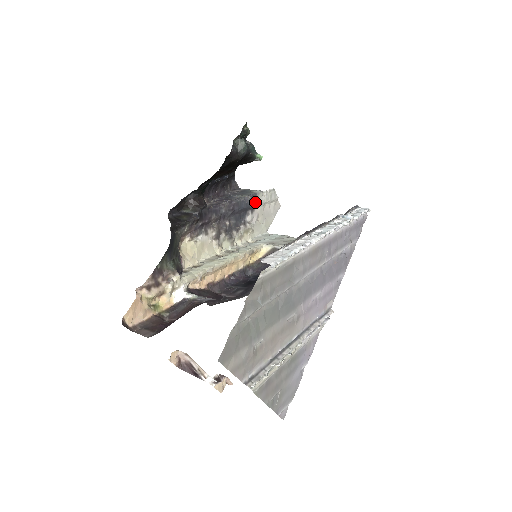
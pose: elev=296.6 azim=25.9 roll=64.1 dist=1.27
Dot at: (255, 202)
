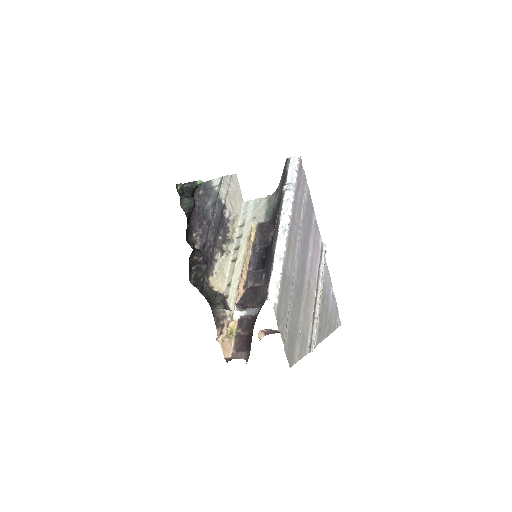
Dot at: (222, 203)
